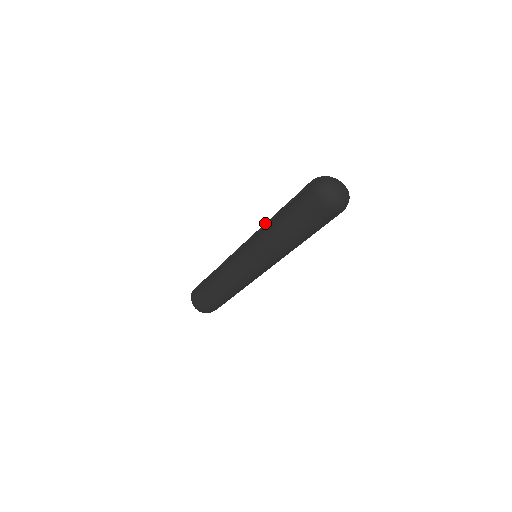
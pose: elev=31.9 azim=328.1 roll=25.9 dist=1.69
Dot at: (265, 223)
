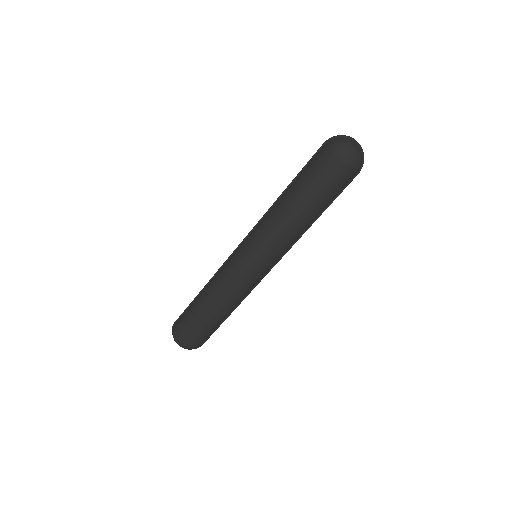
Dot at: (269, 208)
